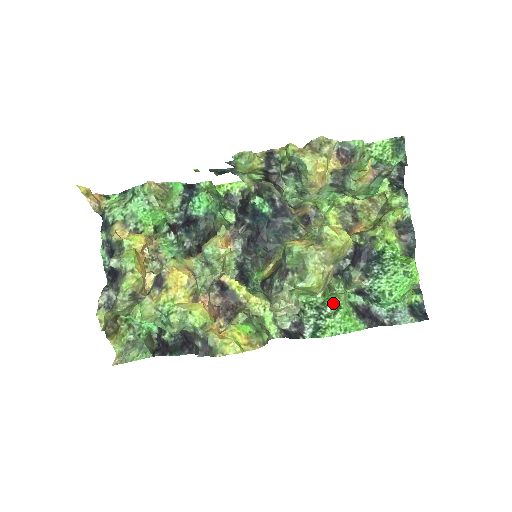
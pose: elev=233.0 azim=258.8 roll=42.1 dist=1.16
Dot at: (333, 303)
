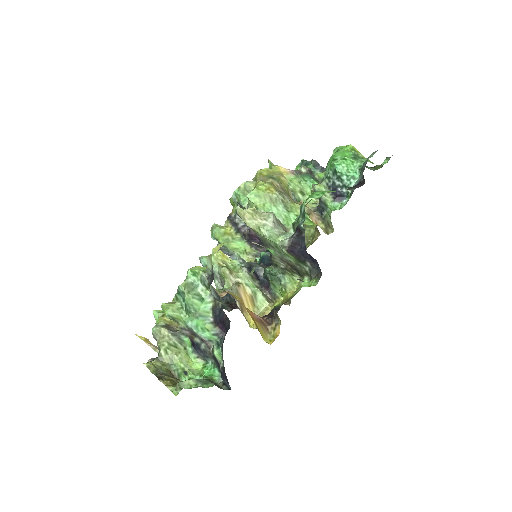
Dot at: occluded
